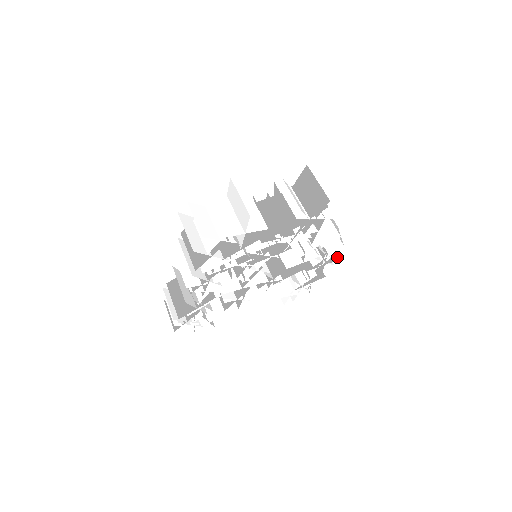
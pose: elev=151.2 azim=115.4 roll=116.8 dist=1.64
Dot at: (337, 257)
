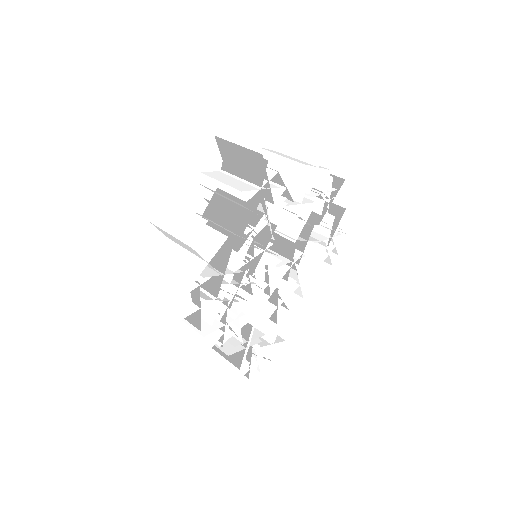
Dot at: (338, 184)
